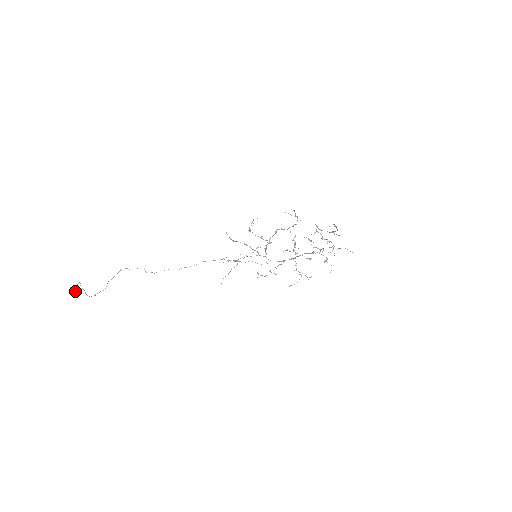
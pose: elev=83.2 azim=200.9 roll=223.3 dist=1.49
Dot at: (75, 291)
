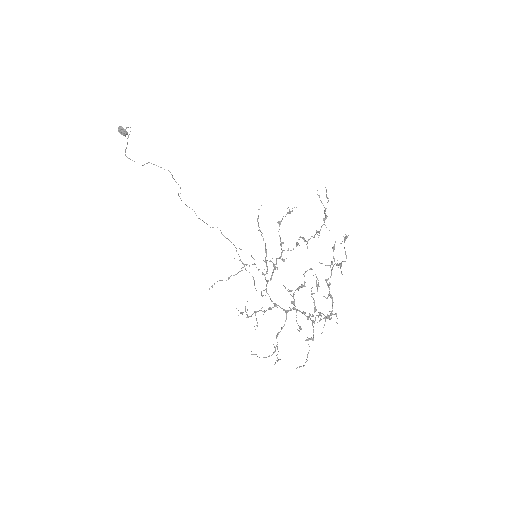
Dot at: (121, 131)
